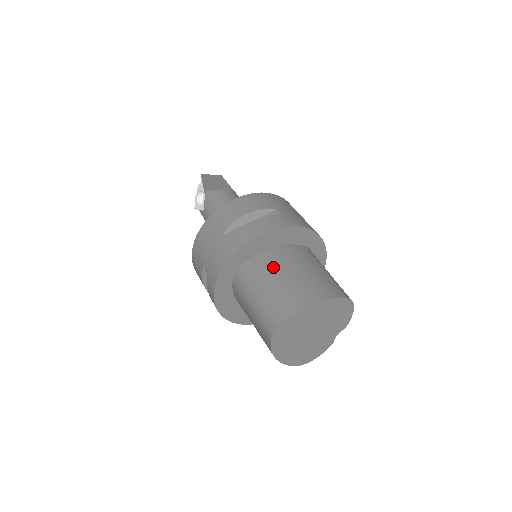
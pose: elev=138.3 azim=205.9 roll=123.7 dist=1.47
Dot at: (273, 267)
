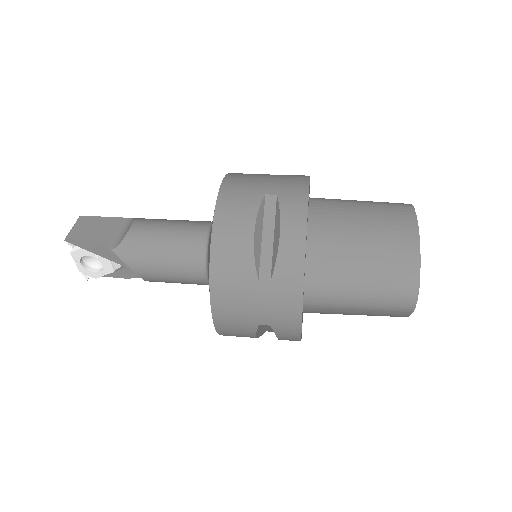
Dot at: (339, 252)
